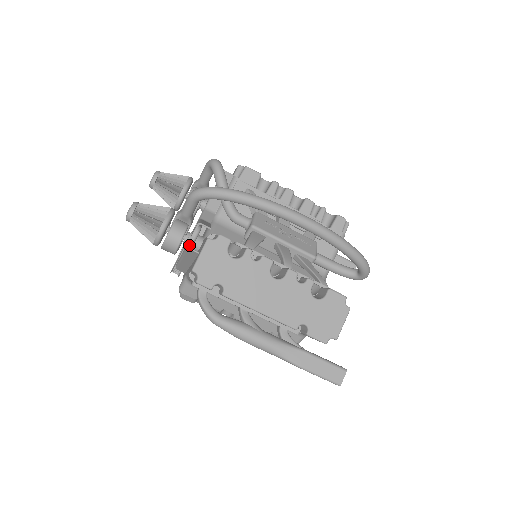
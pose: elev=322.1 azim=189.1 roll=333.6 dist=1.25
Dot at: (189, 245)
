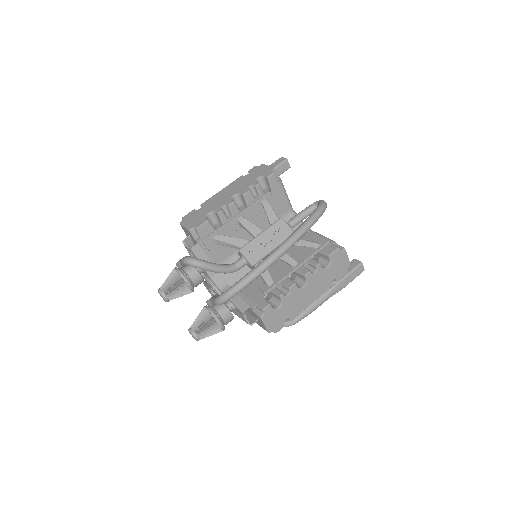
Dot at: (246, 320)
